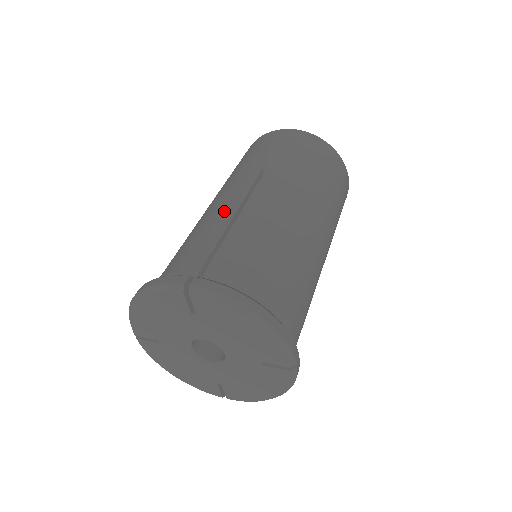
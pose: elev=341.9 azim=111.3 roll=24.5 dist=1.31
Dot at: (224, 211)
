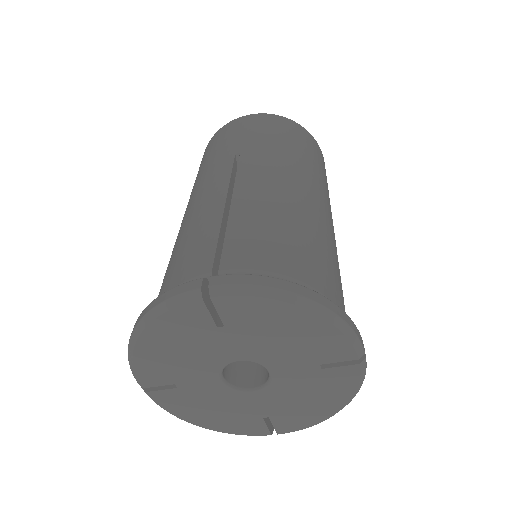
Dot at: (210, 205)
